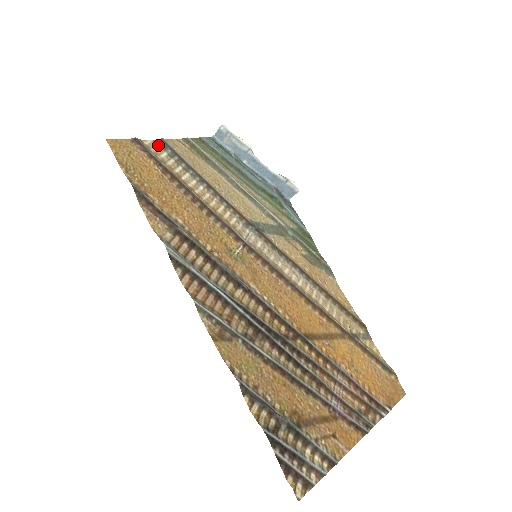
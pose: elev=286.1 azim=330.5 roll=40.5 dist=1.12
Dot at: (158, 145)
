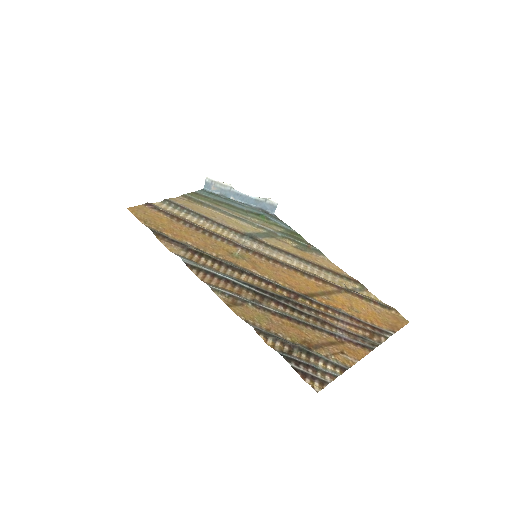
Dot at: (164, 204)
